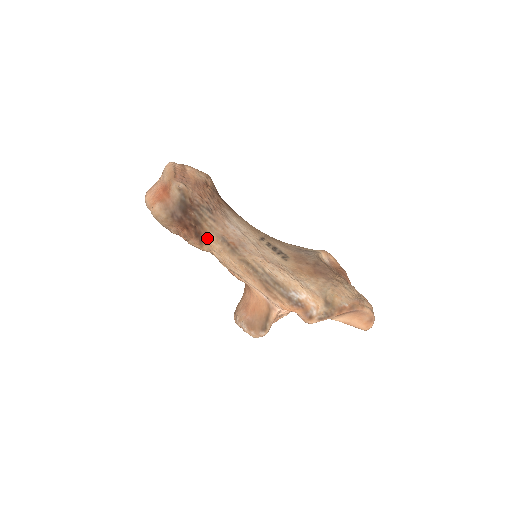
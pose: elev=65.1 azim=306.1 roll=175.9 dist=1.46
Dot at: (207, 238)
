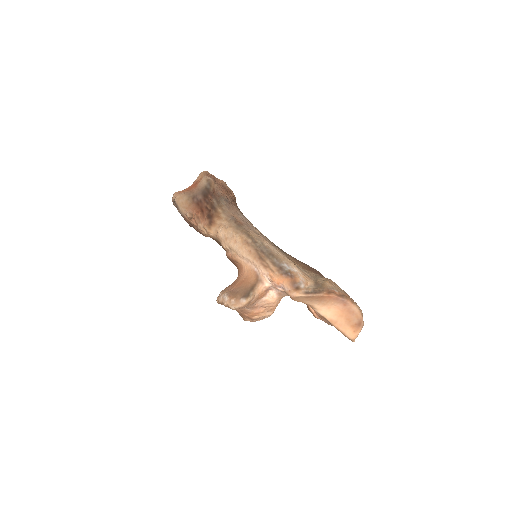
Dot at: (217, 219)
